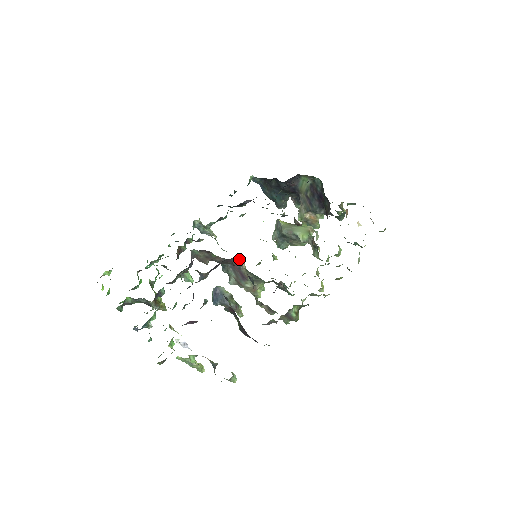
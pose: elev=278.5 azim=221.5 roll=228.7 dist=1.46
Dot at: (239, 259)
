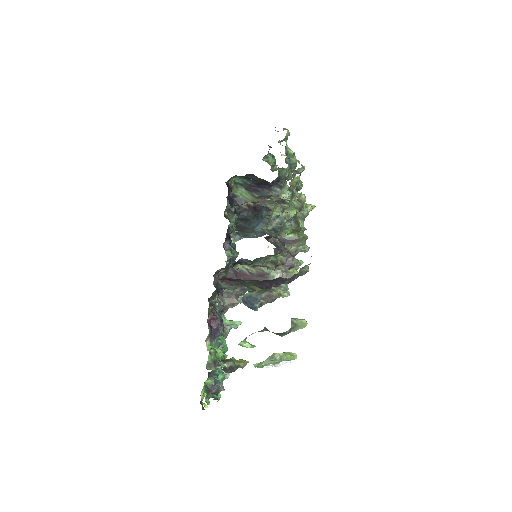
Dot at: (240, 269)
